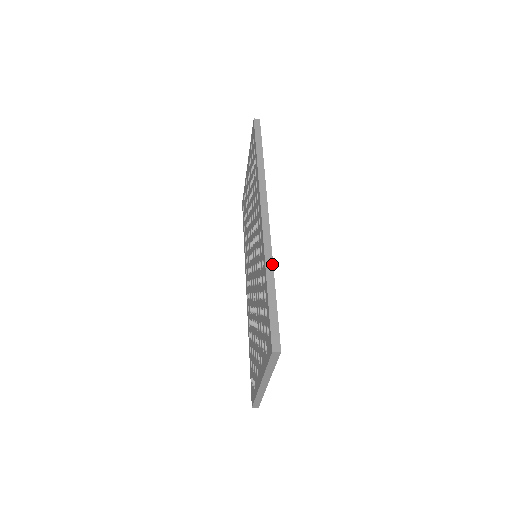
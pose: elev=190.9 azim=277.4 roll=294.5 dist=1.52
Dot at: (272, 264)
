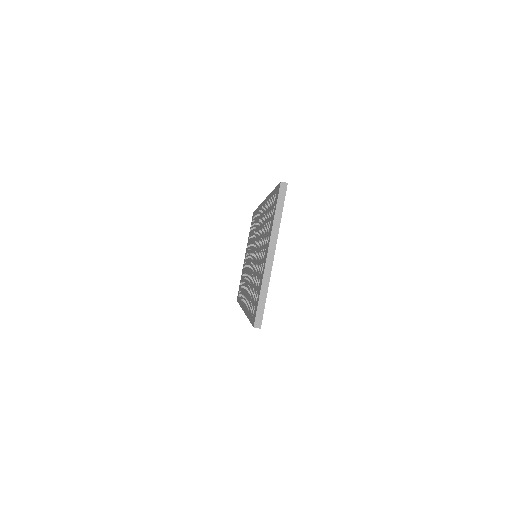
Dot at: occluded
